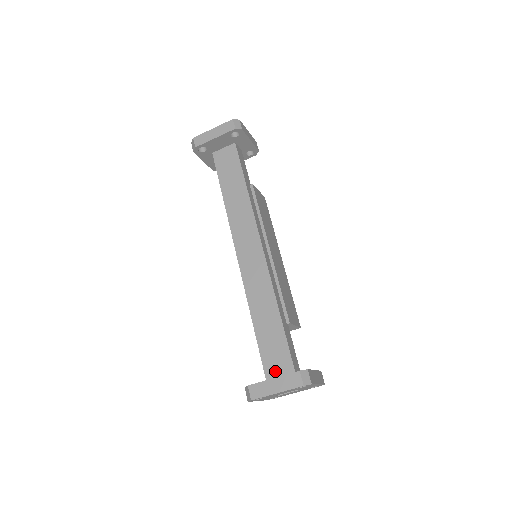
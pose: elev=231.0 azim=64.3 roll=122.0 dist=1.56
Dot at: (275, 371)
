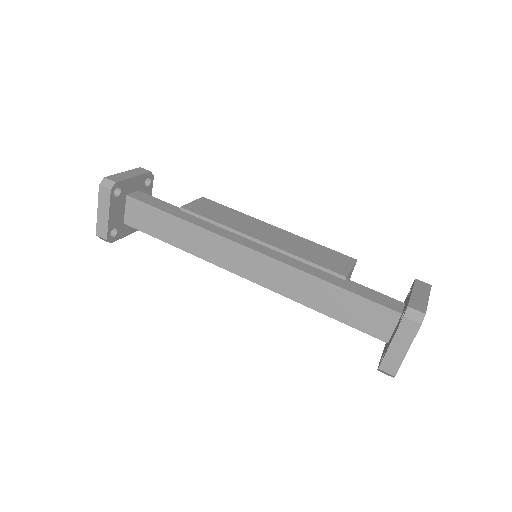
Dot at: (383, 329)
